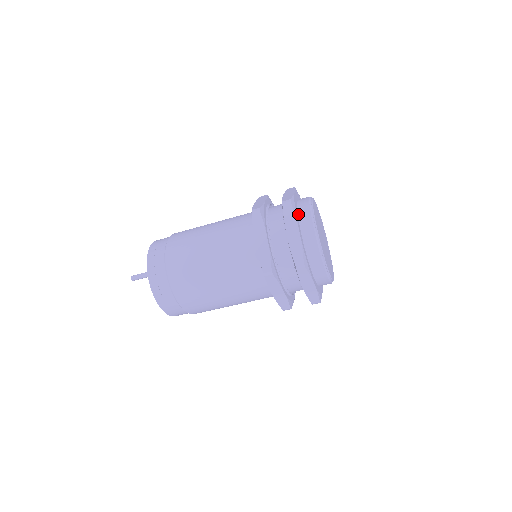
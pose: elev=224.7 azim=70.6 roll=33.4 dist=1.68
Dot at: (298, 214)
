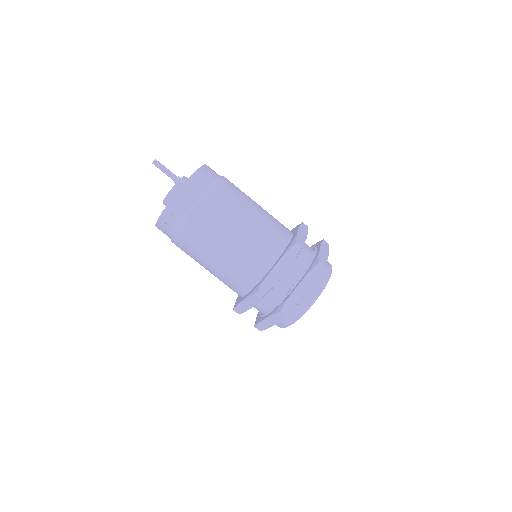
Dot at: occluded
